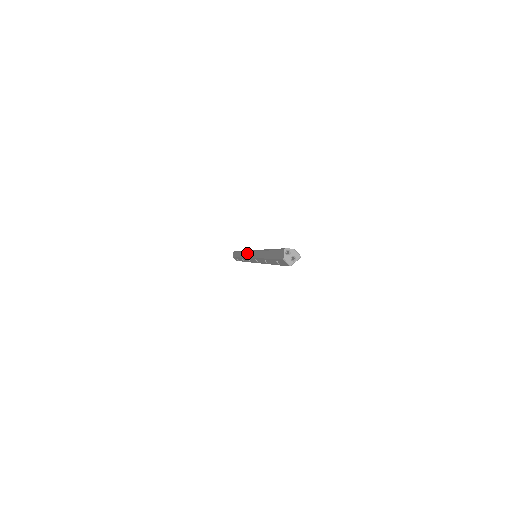
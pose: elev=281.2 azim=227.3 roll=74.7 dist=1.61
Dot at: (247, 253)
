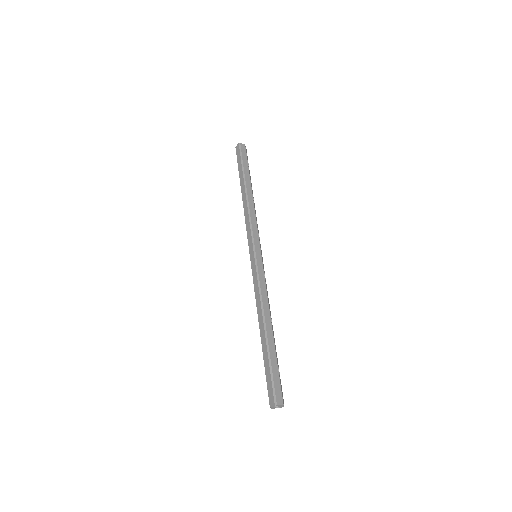
Dot at: (250, 235)
